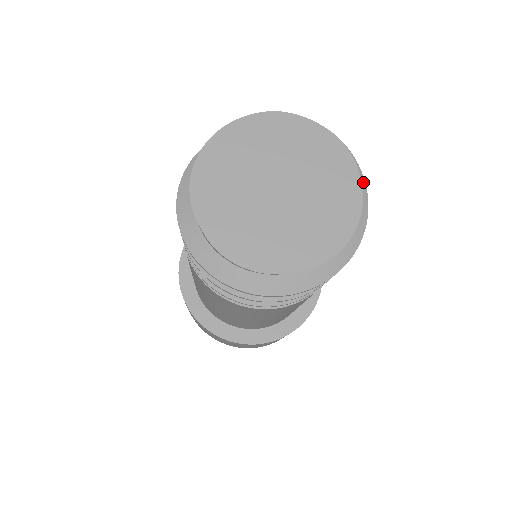
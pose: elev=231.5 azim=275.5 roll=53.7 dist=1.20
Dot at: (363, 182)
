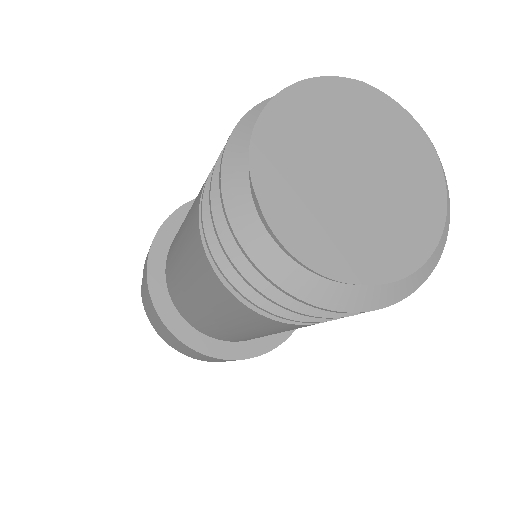
Dot at: (447, 192)
